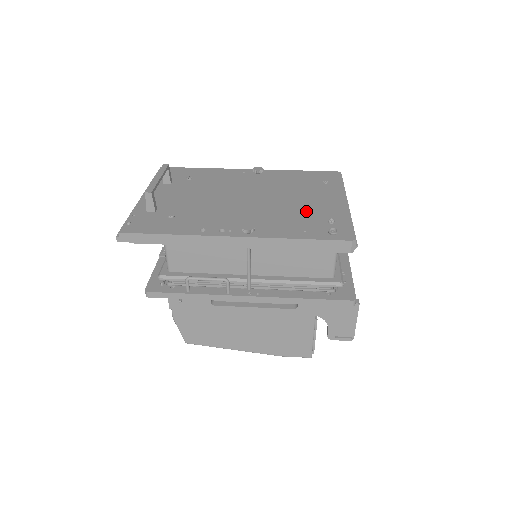
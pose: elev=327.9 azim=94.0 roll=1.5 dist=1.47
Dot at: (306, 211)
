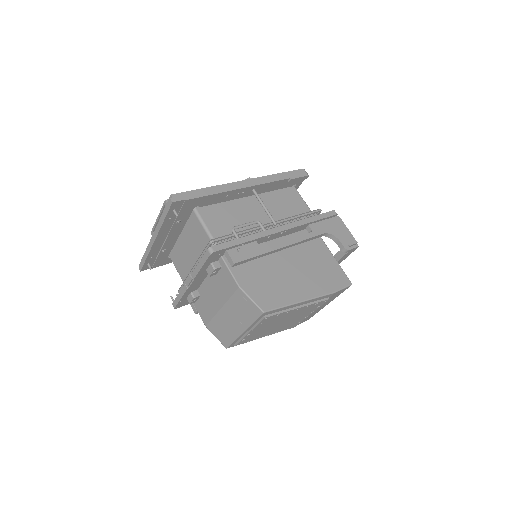
Dot at: occluded
